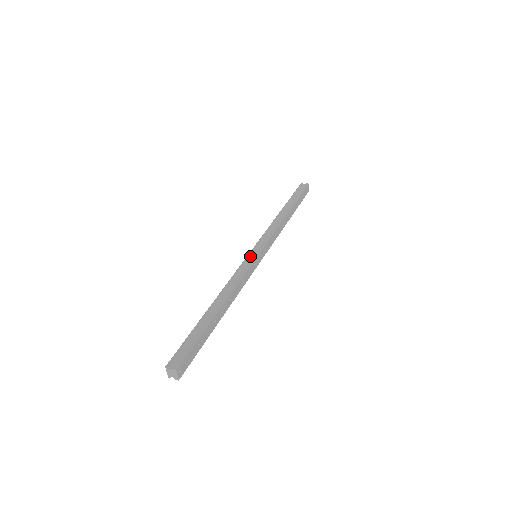
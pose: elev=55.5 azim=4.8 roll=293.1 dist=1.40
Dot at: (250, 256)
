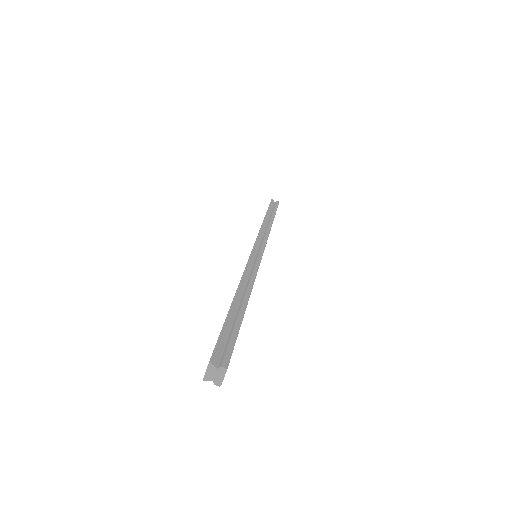
Dot at: (254, 253)
